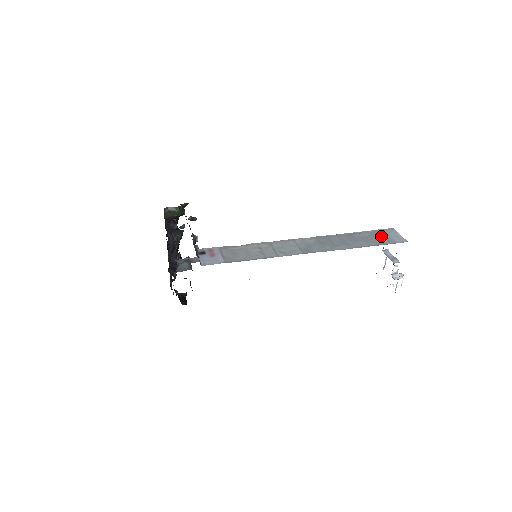
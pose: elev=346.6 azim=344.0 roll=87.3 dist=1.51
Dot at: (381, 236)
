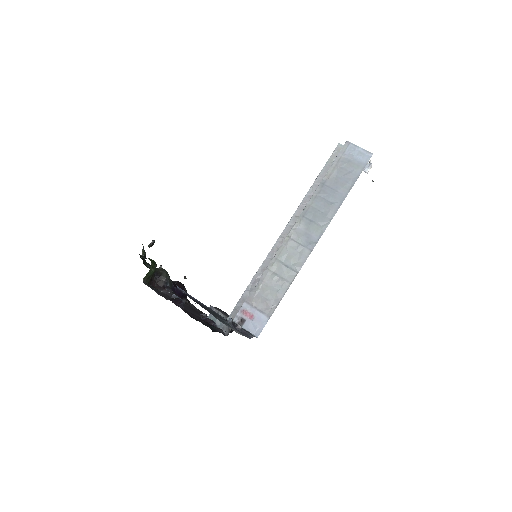
Dot at: (348, 165)
